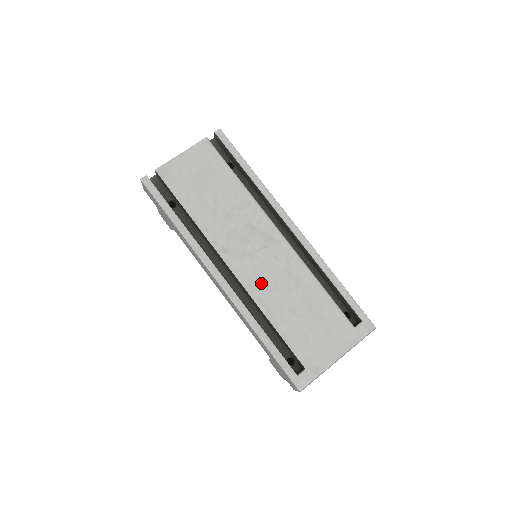
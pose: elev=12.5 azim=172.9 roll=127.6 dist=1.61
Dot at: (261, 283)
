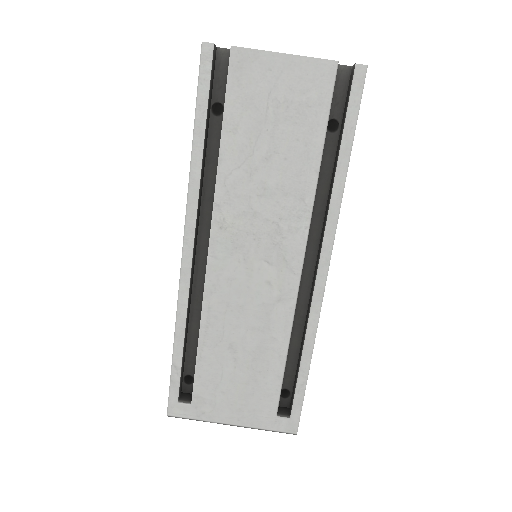
Dot at: (227, 294)
